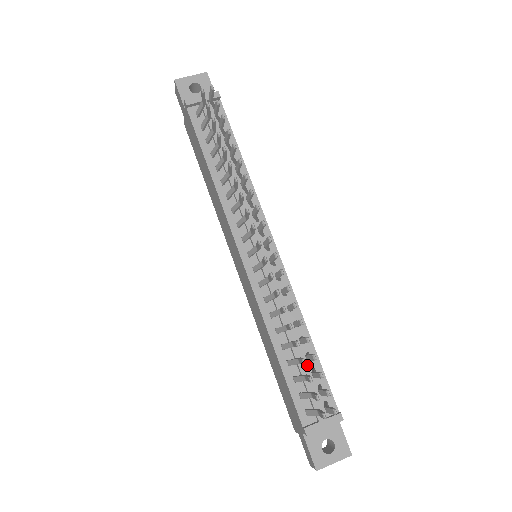
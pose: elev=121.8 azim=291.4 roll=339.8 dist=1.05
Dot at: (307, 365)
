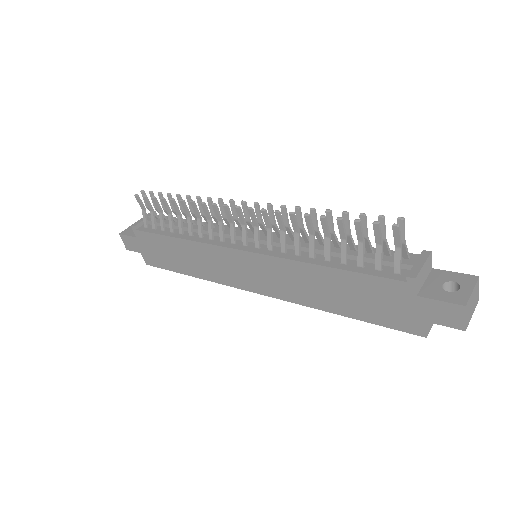
Dot at: occluded
